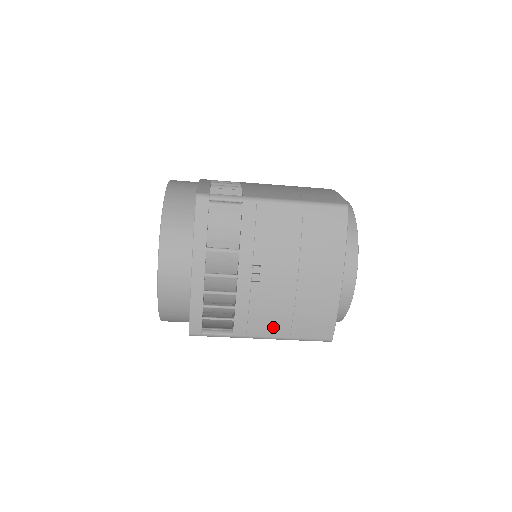
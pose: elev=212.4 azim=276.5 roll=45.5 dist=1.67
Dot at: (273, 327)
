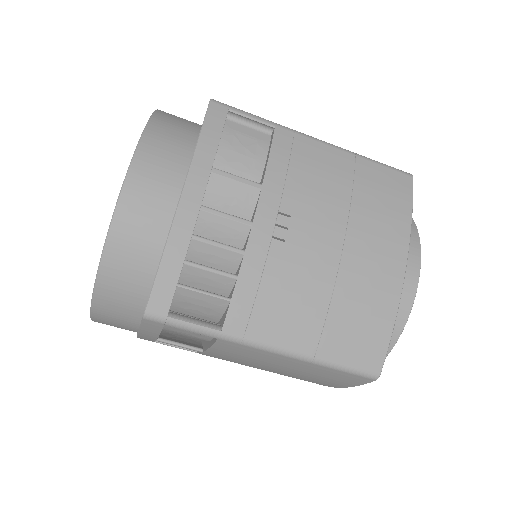
Dot at: (292, 329)
